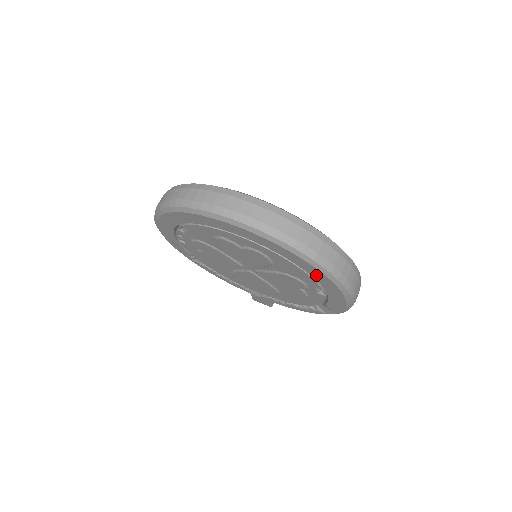
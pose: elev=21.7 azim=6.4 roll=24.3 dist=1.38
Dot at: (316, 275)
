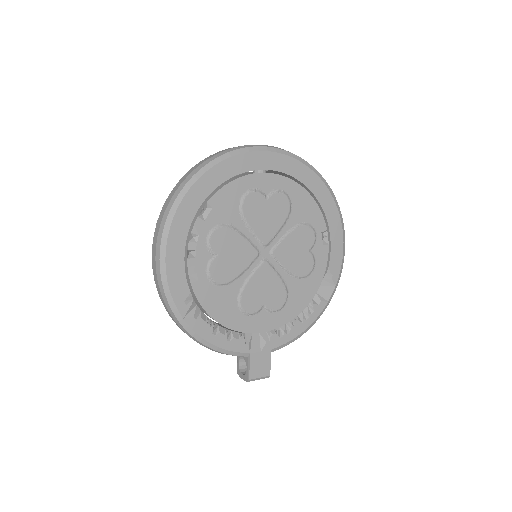
Dot at: (323, 199)
